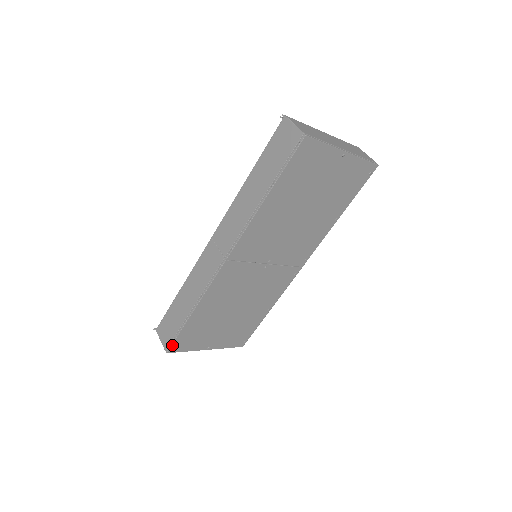
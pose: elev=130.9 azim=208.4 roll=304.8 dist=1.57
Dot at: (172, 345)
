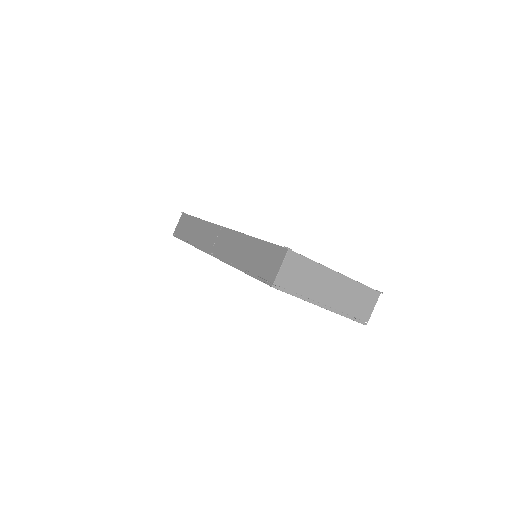
Dot at: (176, 237)
